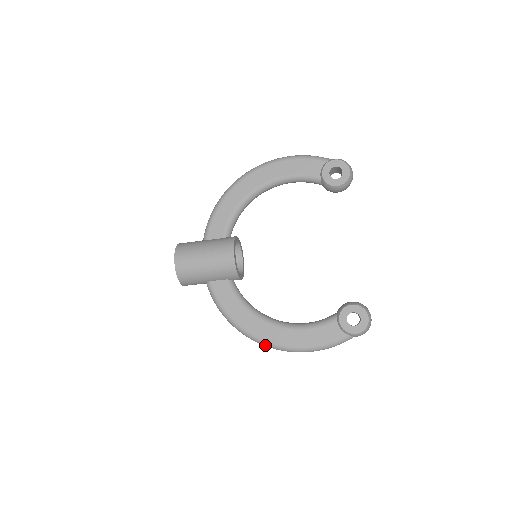
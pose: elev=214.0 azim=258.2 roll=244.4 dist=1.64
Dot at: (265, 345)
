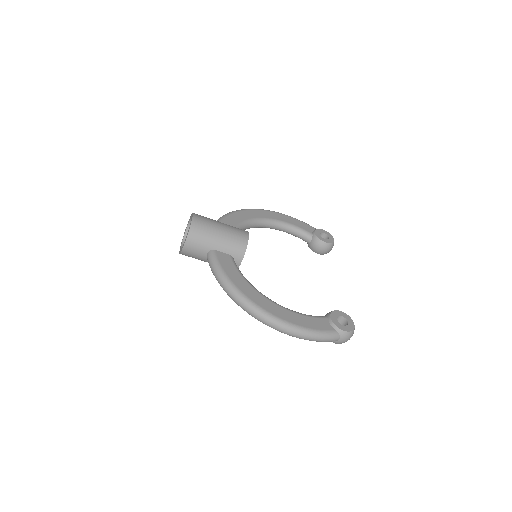
Dot at: (260, 314)
